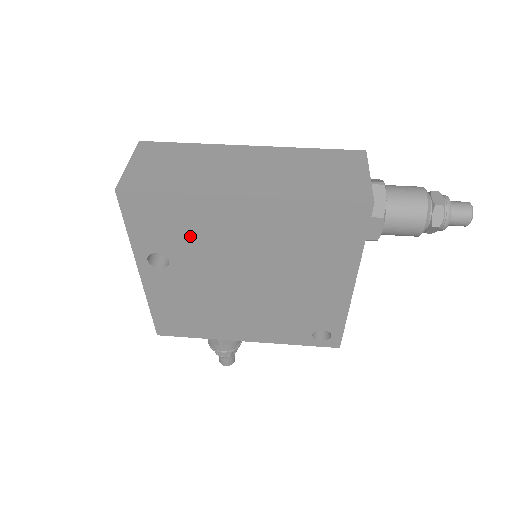
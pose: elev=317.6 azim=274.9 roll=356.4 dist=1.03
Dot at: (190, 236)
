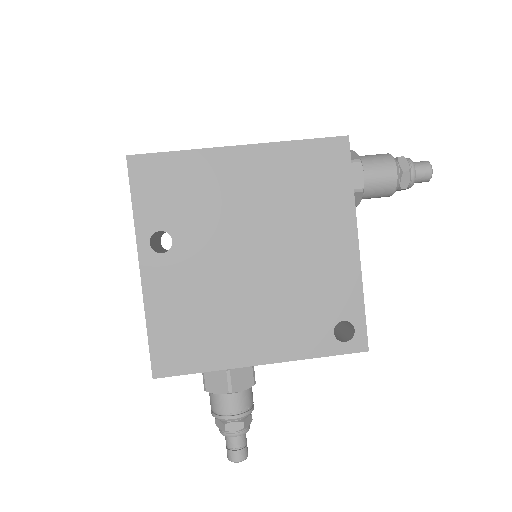
Dot at: (194, 201)
